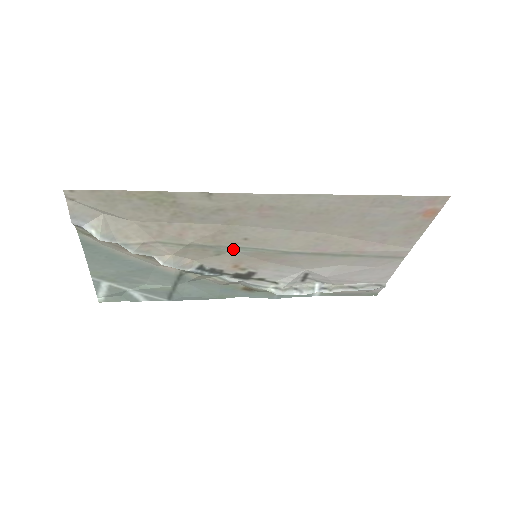
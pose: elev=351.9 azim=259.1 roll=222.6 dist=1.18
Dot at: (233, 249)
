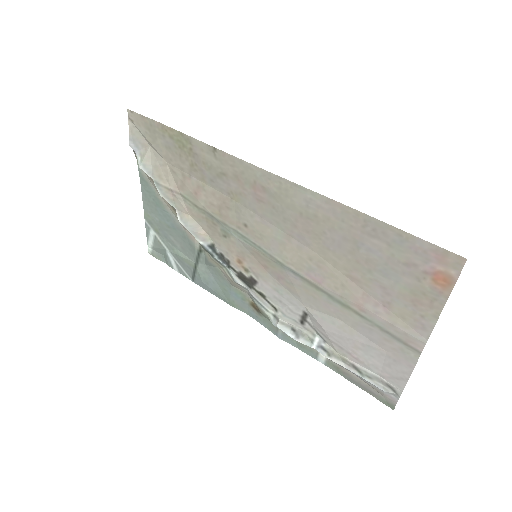
Dot at: (236, 234)
